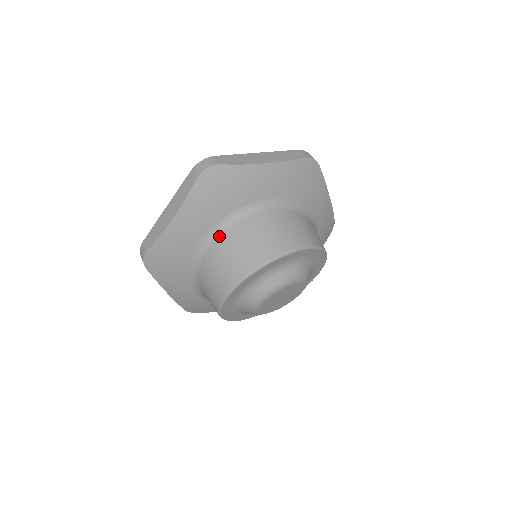
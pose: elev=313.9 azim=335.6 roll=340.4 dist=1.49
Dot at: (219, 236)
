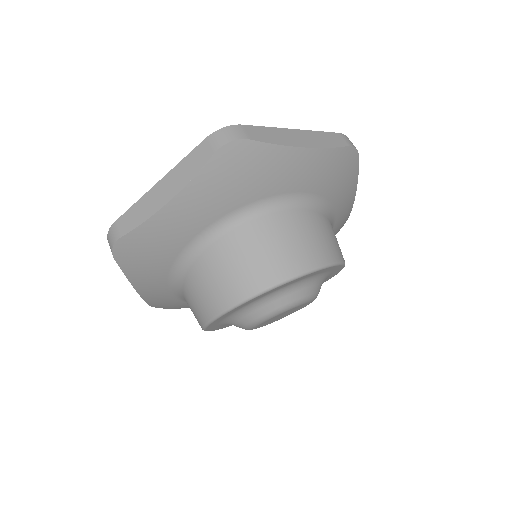
Dot at: (225, 233)
